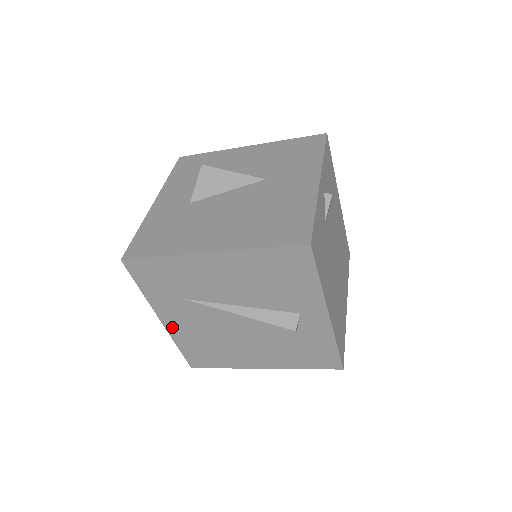
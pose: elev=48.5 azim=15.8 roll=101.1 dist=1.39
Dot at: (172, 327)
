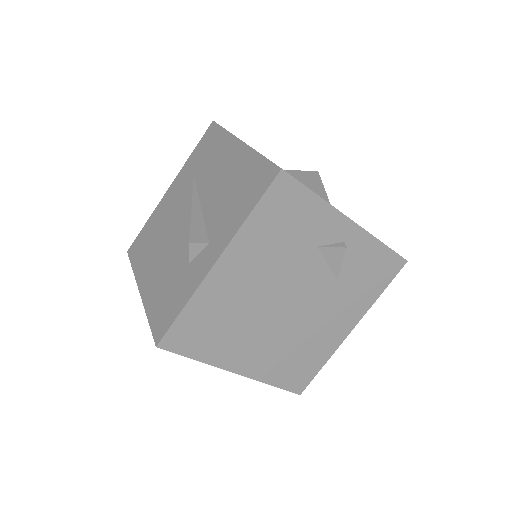
Dot at: (165, 199)
